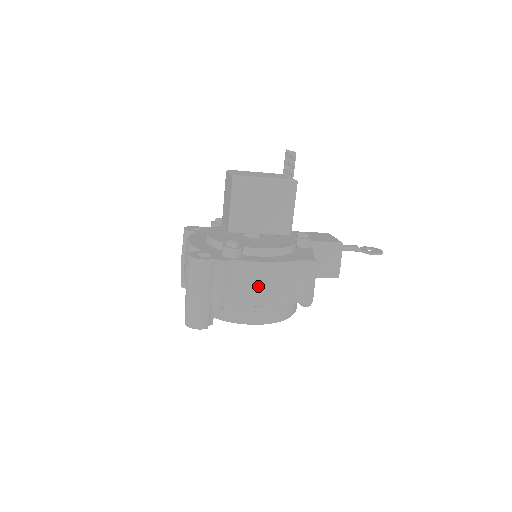
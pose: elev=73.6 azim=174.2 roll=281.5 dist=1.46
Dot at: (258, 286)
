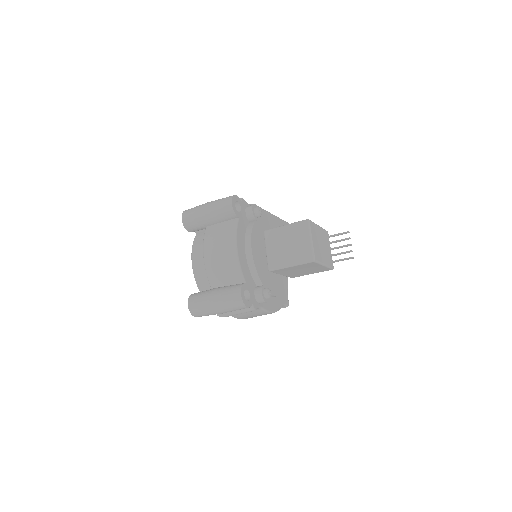
Dot at: (253, 316)
